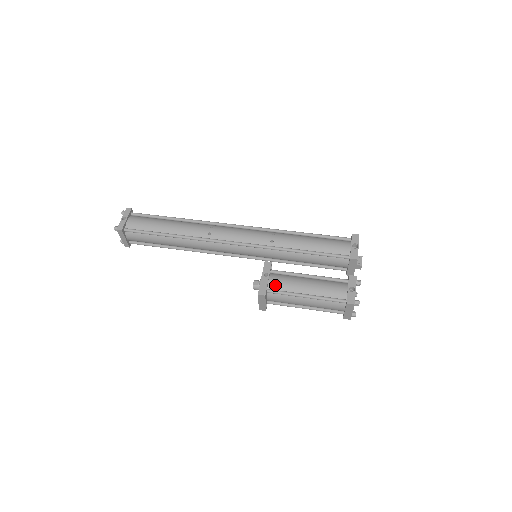
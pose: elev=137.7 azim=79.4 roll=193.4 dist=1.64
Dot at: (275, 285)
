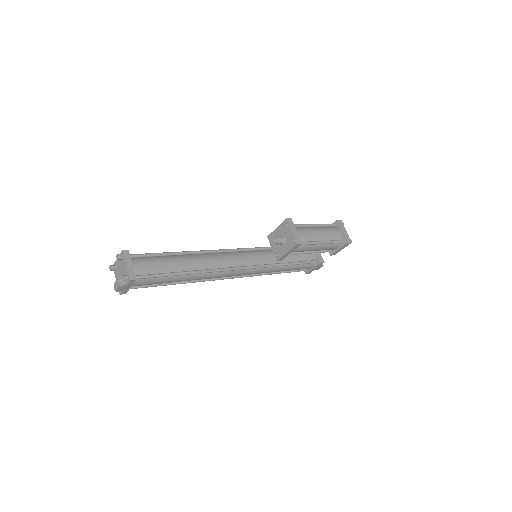
Dot at: occluded
